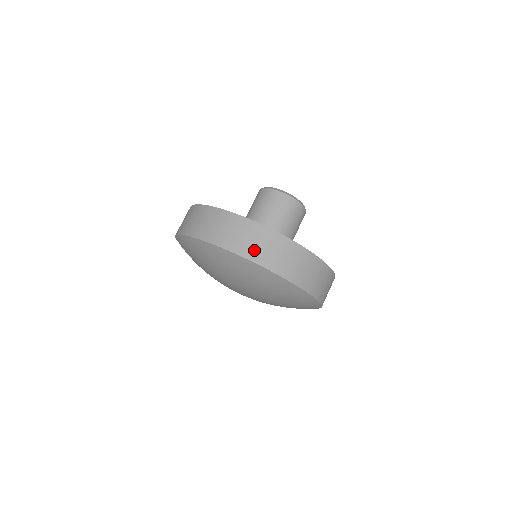
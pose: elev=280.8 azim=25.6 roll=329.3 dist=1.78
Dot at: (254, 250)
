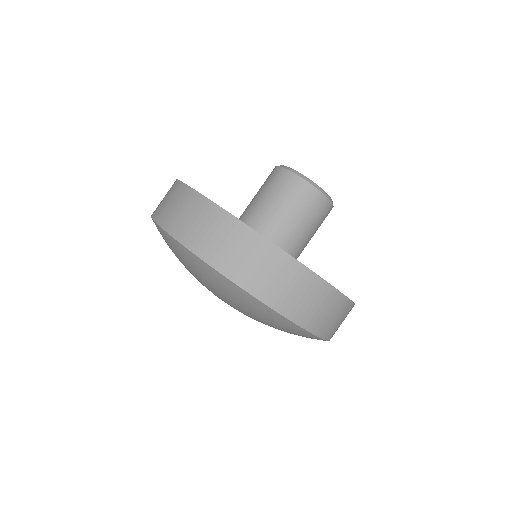
Dot at: (333, 329)
